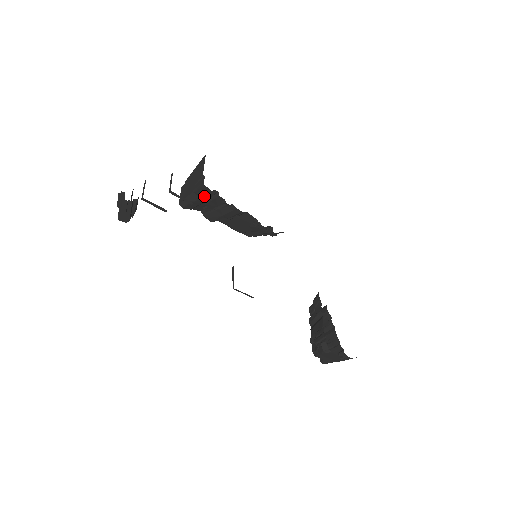
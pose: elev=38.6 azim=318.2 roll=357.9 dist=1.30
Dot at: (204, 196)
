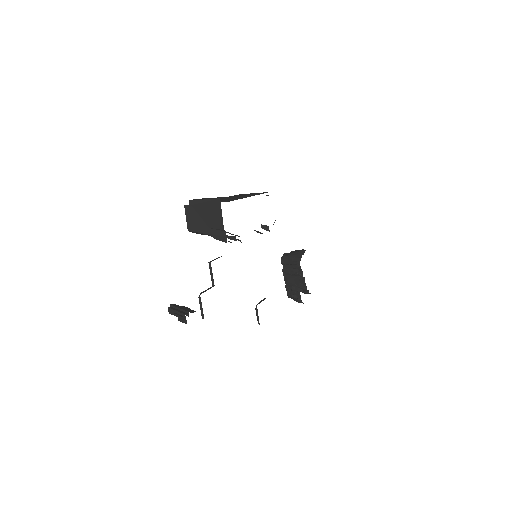
Dot at: occluded
